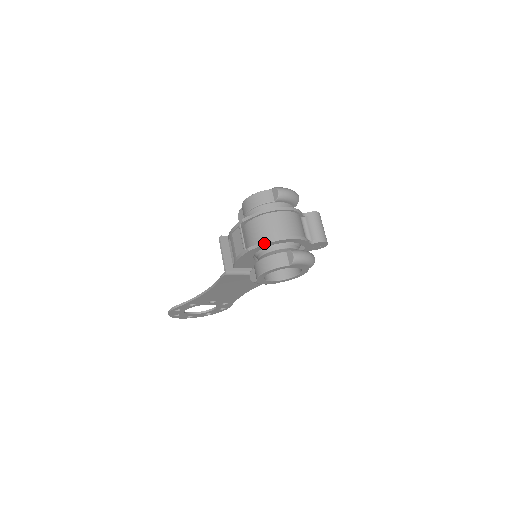
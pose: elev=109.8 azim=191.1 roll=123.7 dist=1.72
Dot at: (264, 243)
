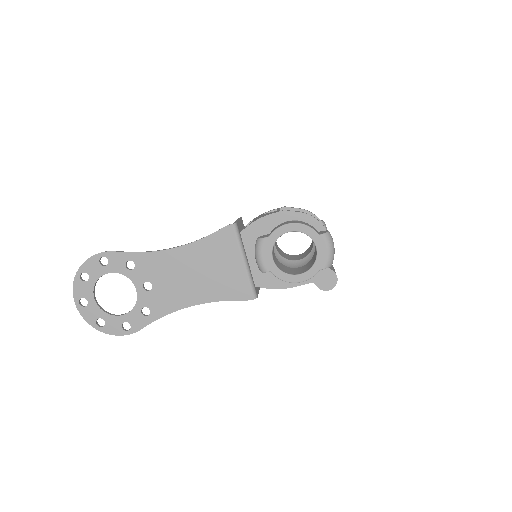
Dot at: (305, 213)
